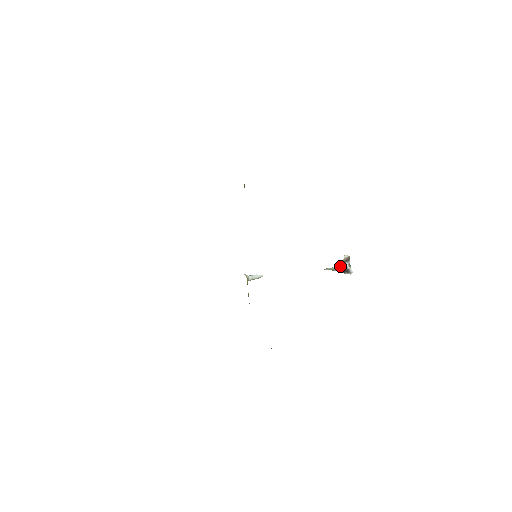
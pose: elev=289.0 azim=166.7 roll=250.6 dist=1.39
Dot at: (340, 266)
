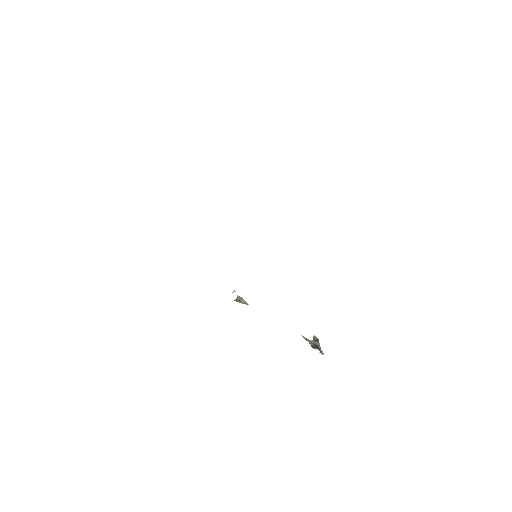
Dot at: (312, 341)
